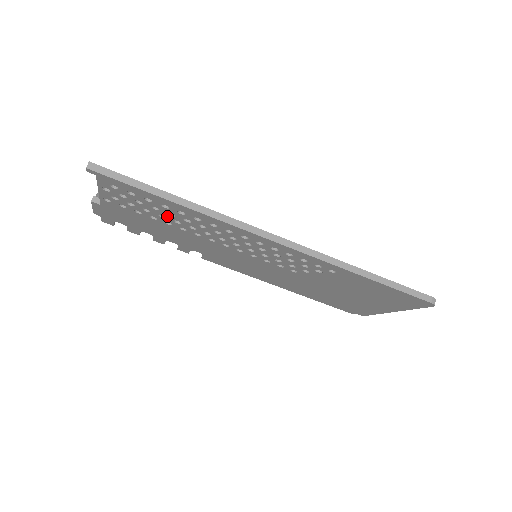
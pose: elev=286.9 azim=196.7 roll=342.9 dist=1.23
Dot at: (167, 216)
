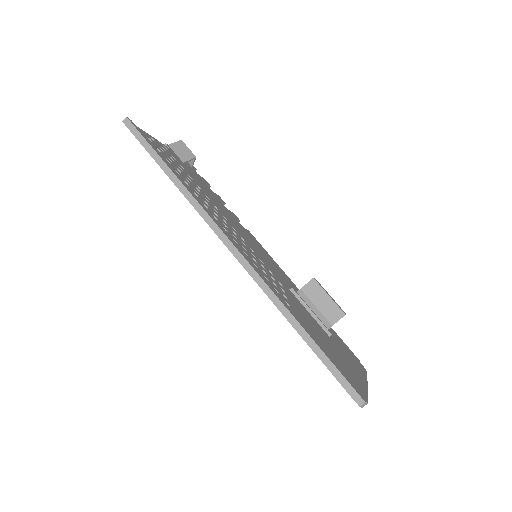
Dot at: occluded
